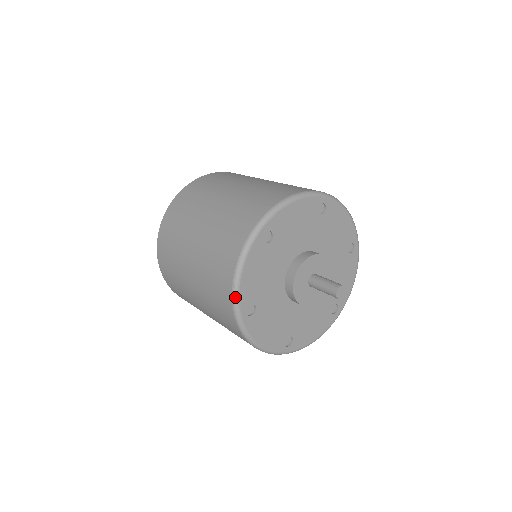
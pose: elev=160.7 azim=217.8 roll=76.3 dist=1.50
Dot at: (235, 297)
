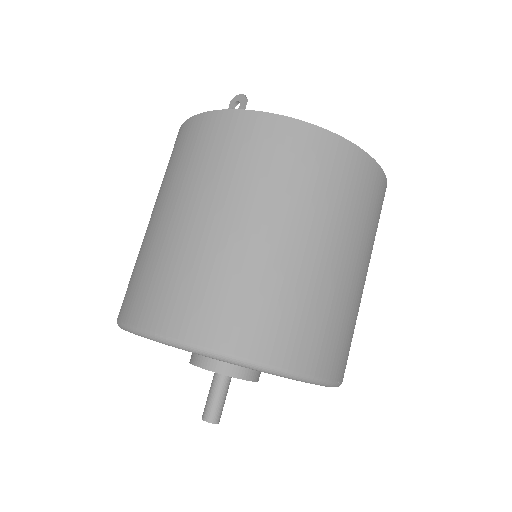
Dot at: occluded
